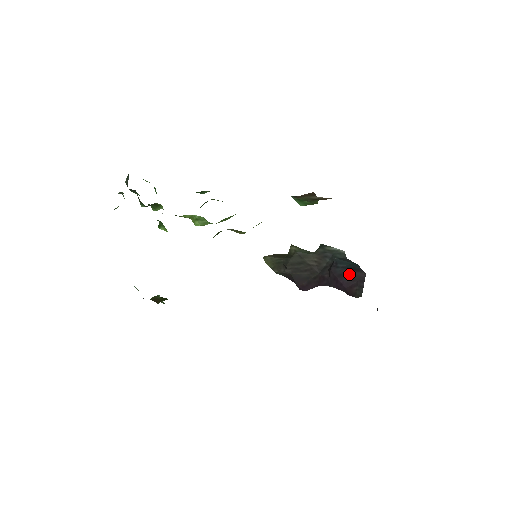
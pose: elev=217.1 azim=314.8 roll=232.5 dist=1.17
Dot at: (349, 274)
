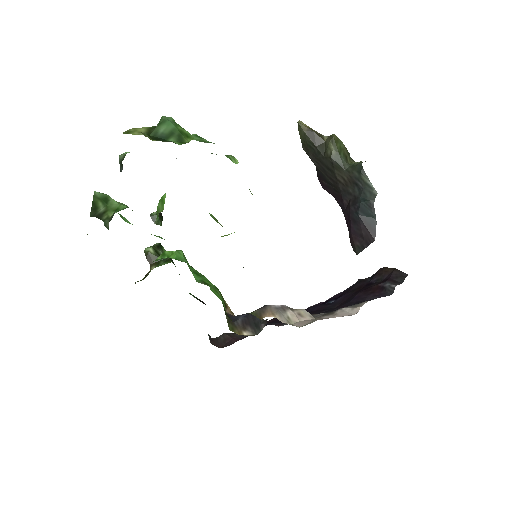
Dot at: (361, 228)
